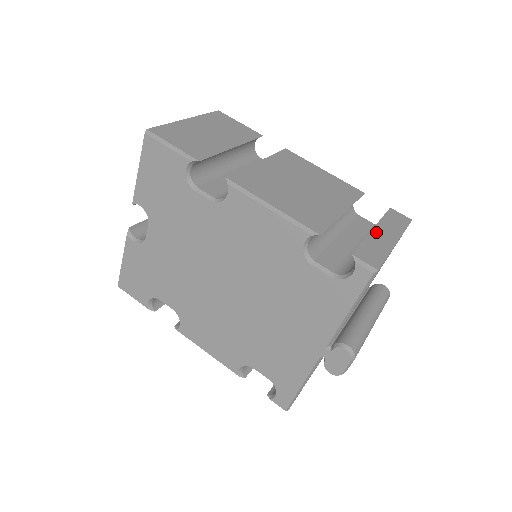
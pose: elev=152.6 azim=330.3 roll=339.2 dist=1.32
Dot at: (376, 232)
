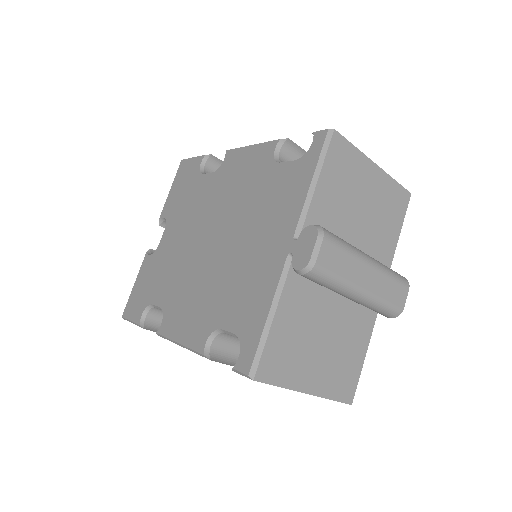
Dot at: occluded
